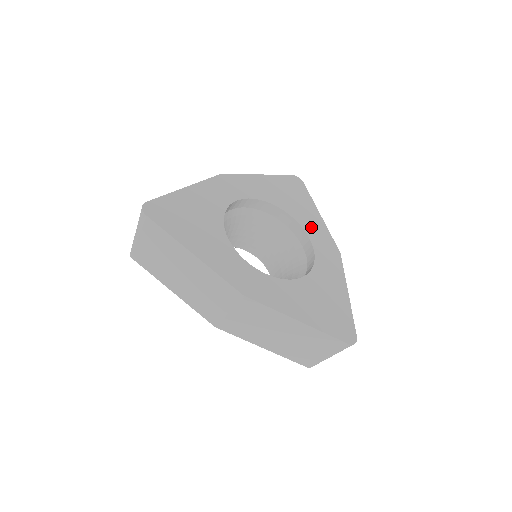
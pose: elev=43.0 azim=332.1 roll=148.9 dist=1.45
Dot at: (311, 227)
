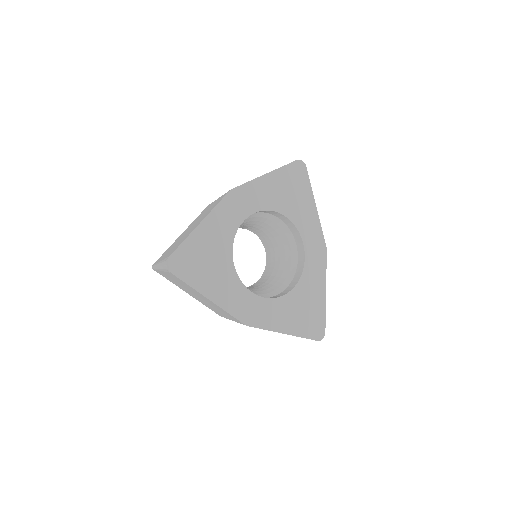
Dot at: (306, 227)
